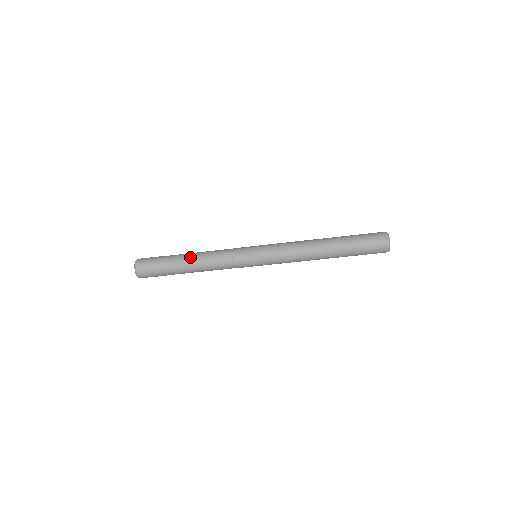
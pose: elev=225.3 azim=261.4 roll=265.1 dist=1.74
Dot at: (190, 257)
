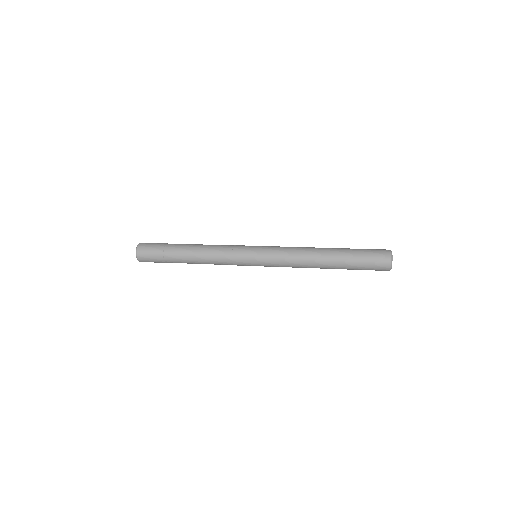
Dot at: (191, 248)
